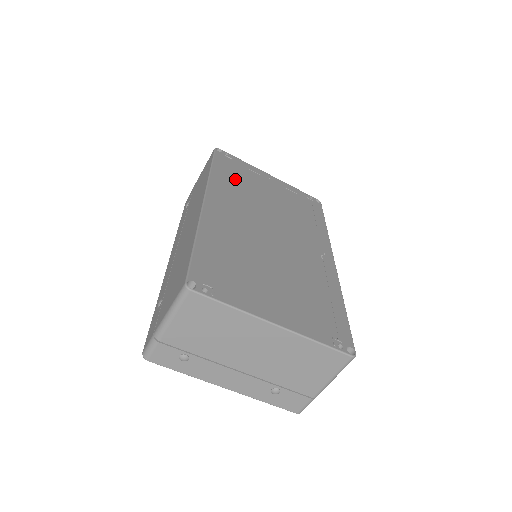
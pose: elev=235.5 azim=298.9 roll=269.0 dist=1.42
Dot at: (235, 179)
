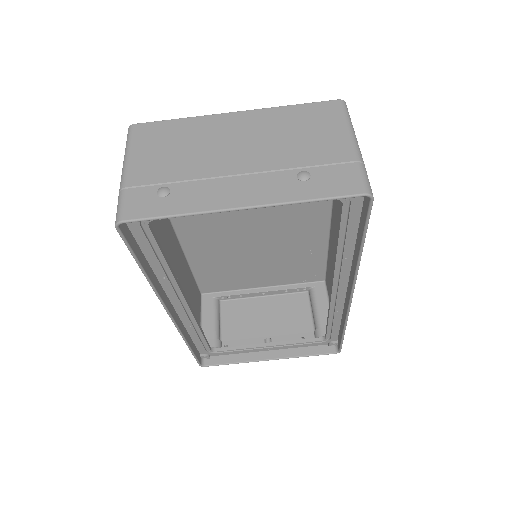
Dot at: (217, 269)
